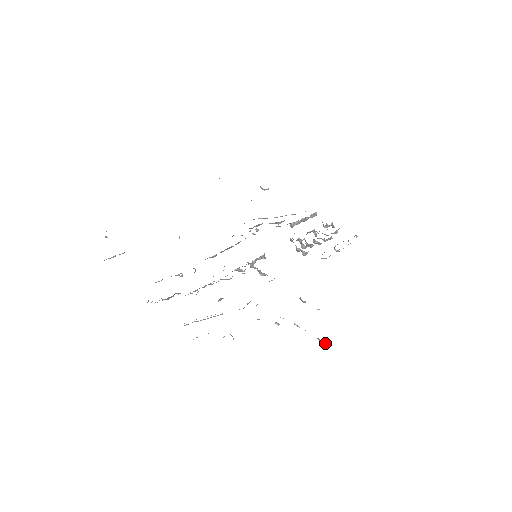
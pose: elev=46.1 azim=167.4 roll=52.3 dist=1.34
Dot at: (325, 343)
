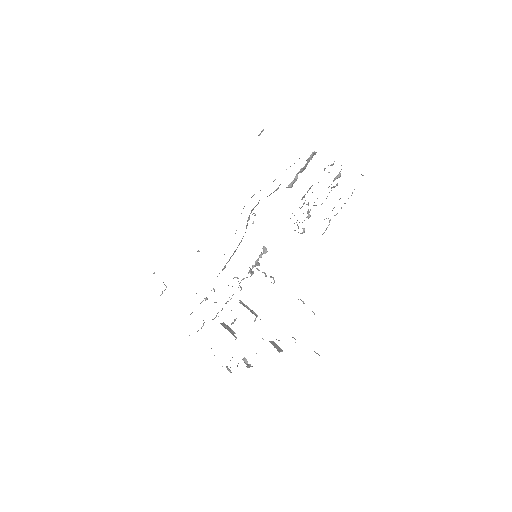
Dot at: occluded
